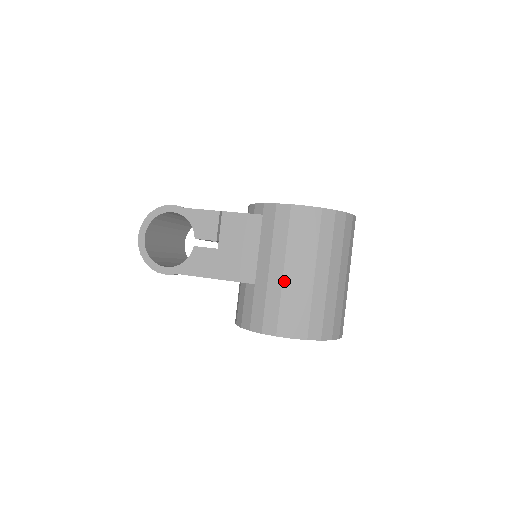
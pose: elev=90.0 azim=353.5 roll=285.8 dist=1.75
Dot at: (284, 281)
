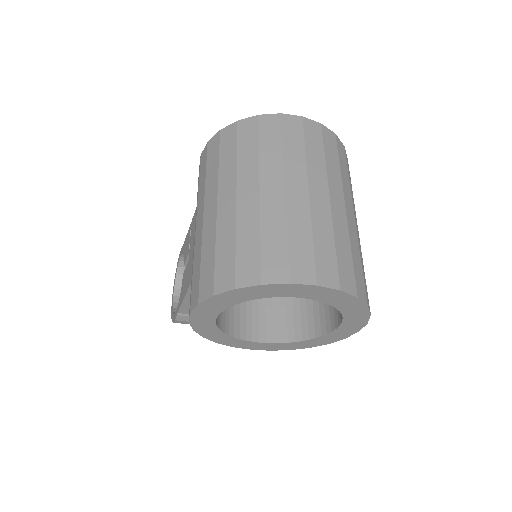
Dot at: (196, 237)
